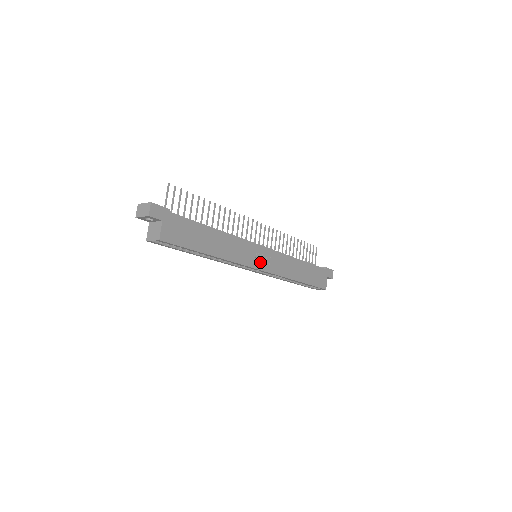
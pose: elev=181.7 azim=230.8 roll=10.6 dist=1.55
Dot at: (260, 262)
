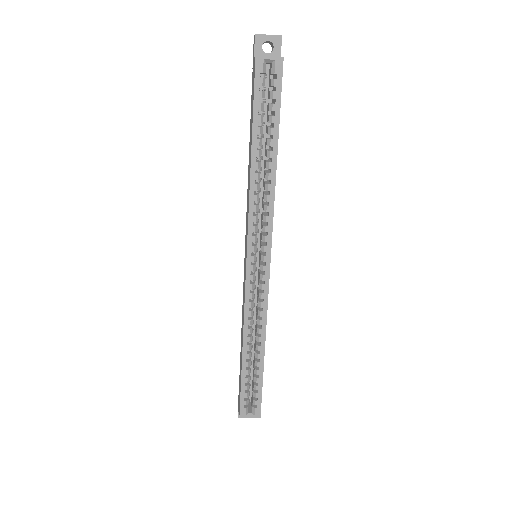
Dot at: occluded
